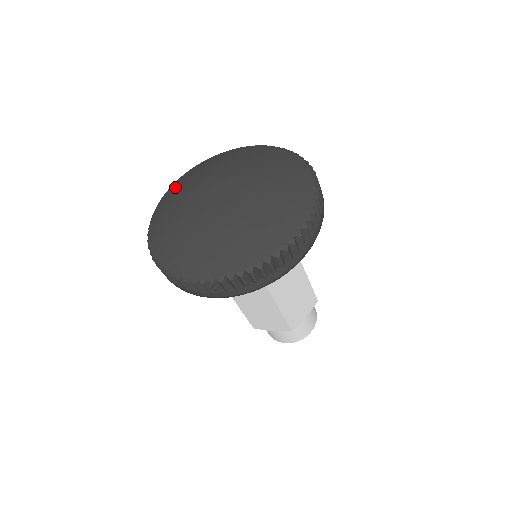
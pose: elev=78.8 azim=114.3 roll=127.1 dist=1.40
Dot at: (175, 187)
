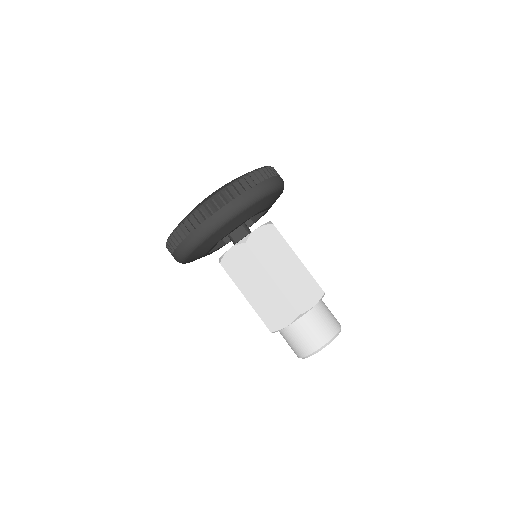
Dot at: occluded
